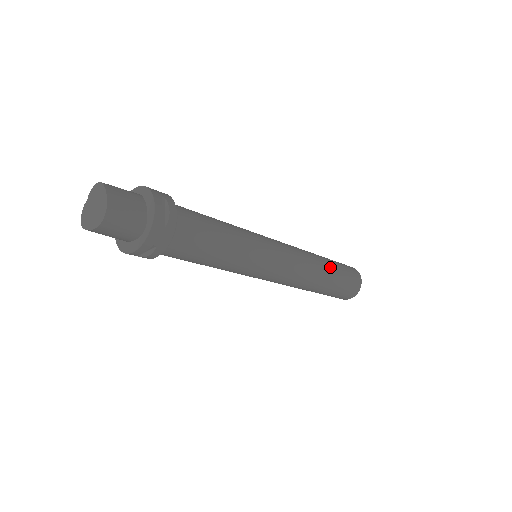
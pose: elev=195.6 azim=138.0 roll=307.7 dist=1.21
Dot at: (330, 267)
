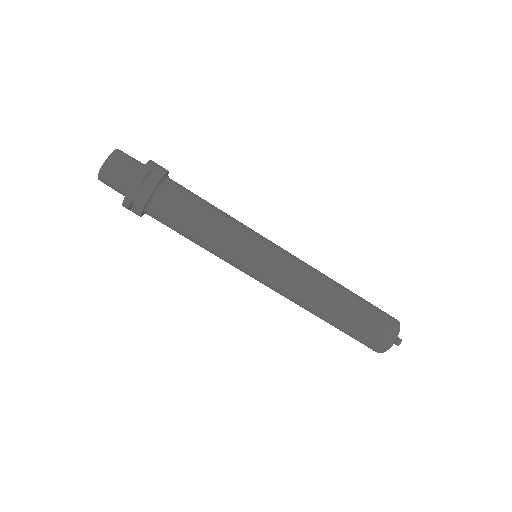
Dot at: (346, 299)
